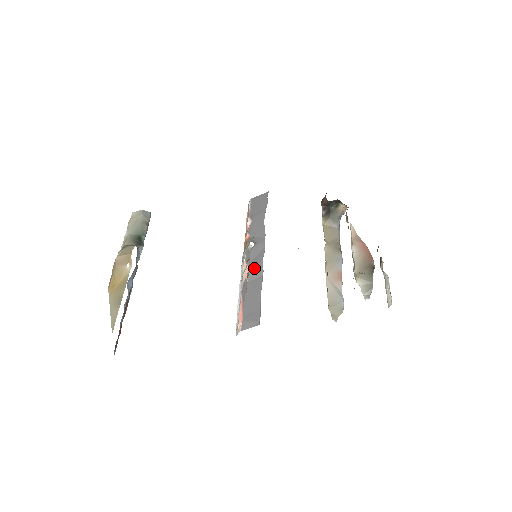
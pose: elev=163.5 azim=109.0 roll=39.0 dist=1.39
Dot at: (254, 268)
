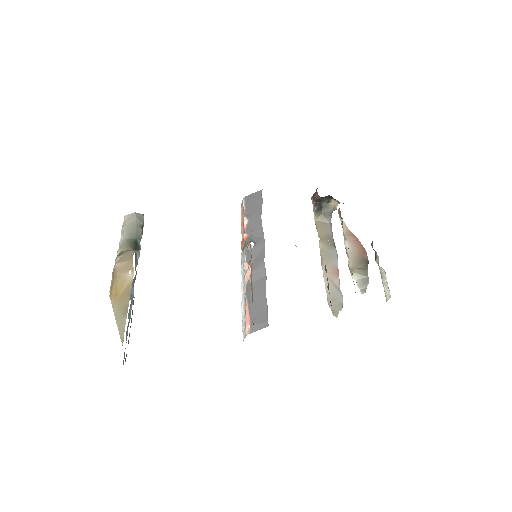
Dot at: (256, 269)
